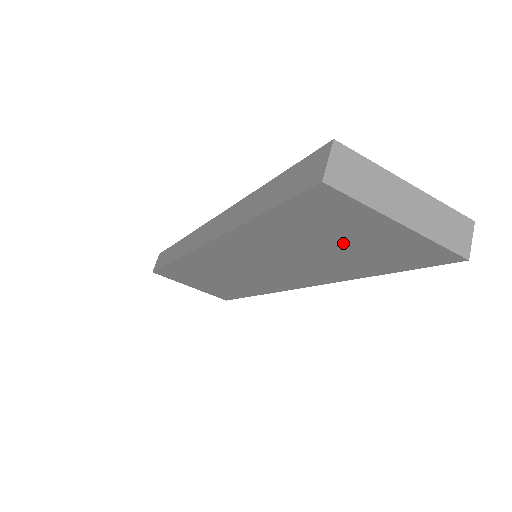
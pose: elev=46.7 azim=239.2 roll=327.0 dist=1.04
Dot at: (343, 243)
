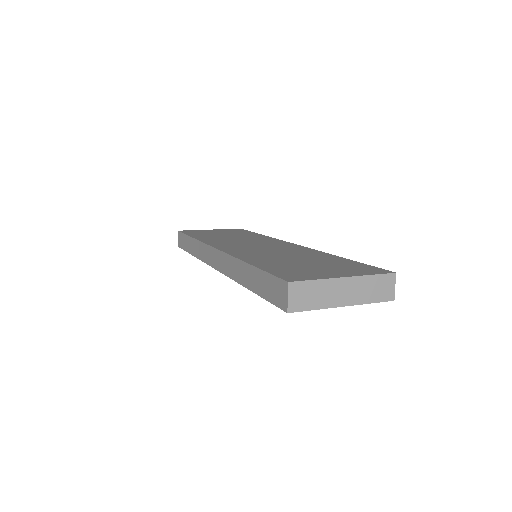
Dot at: occluded
